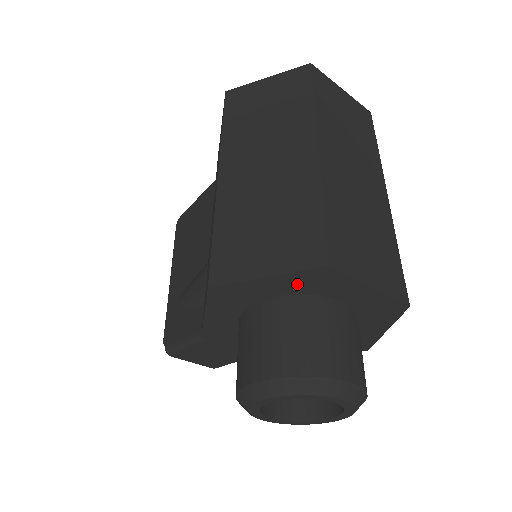
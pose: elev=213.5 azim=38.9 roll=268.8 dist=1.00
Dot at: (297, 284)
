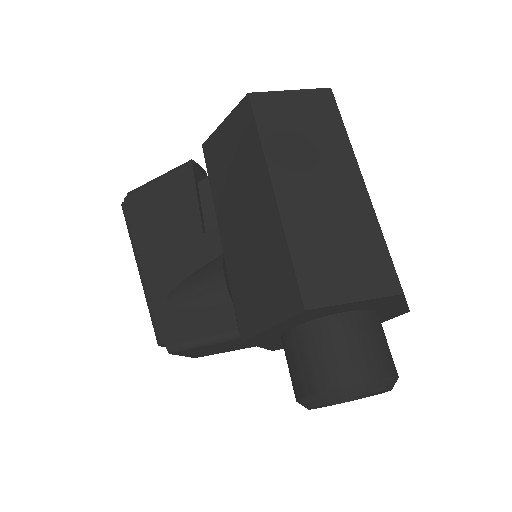
Dot at: (368, 304)
